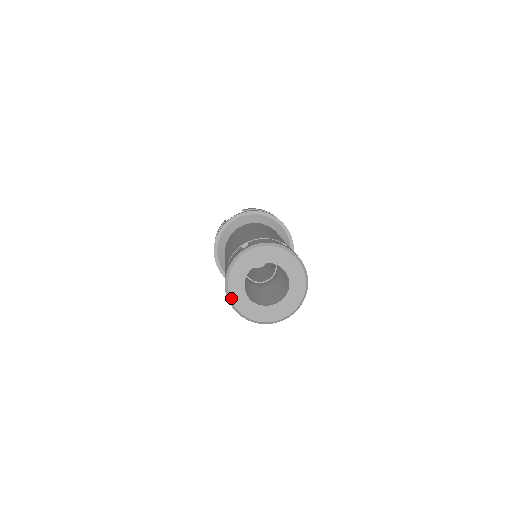
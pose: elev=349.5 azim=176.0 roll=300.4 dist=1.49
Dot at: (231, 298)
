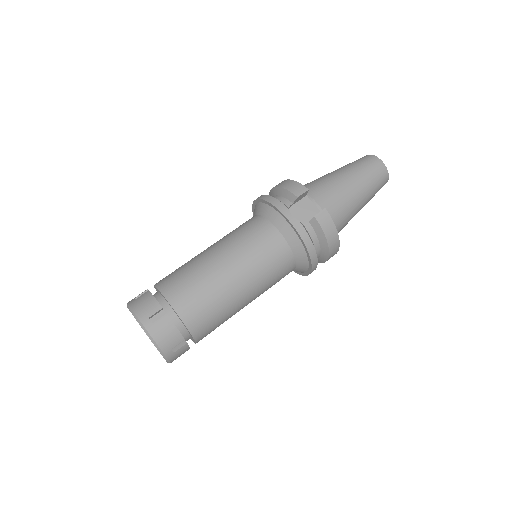
Dot at: occluded
